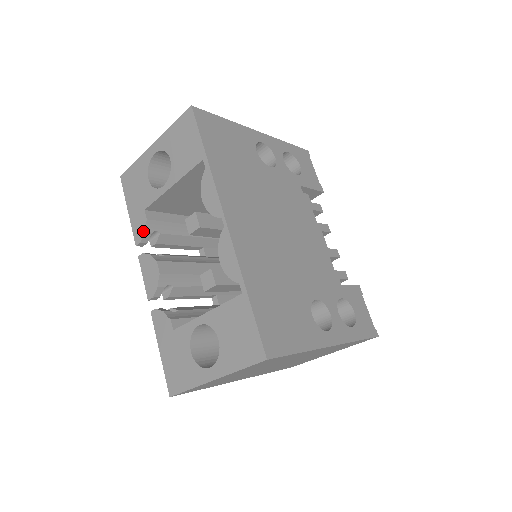
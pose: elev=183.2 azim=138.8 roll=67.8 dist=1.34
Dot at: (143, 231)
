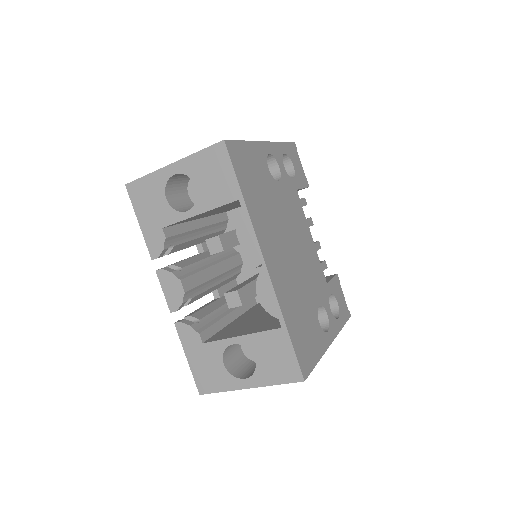
Dot at: (161, 248)
